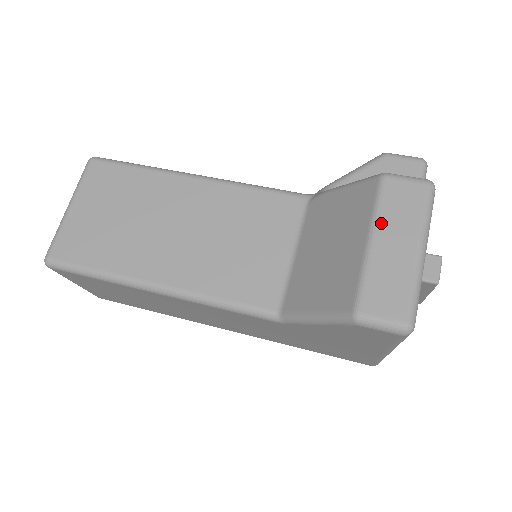
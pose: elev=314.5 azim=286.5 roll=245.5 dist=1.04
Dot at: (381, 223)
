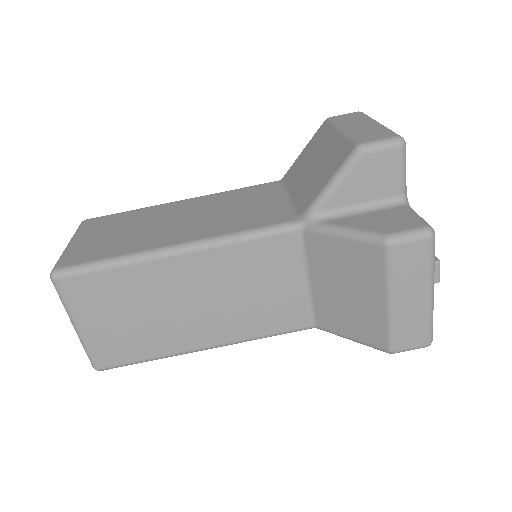
Dot at: (396, 287)
